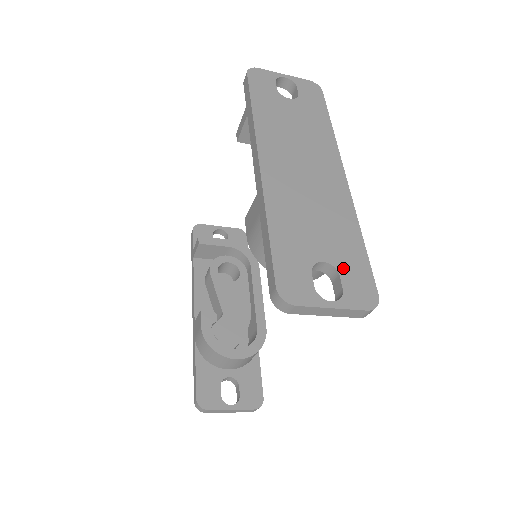
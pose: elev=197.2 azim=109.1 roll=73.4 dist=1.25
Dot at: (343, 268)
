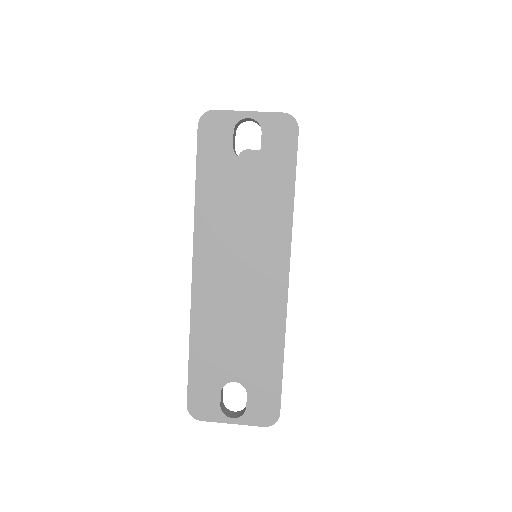
Dot at: (252, 388)
